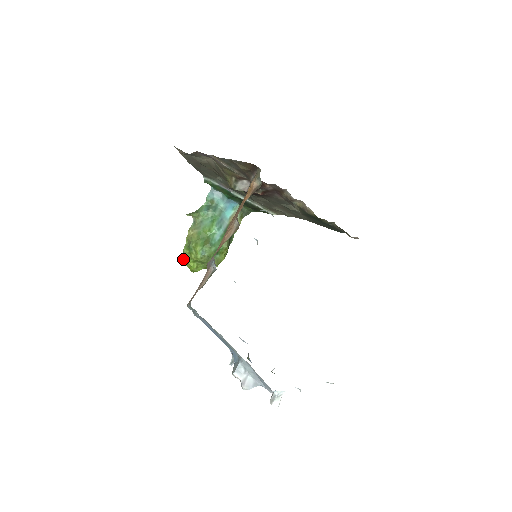
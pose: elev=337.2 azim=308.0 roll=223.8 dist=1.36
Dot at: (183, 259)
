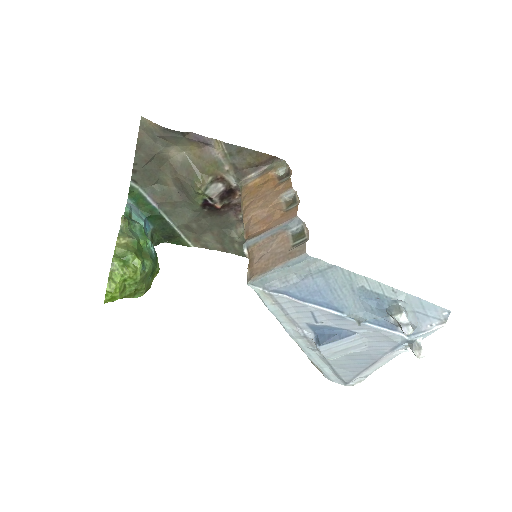
Dot at: (109, 275)
